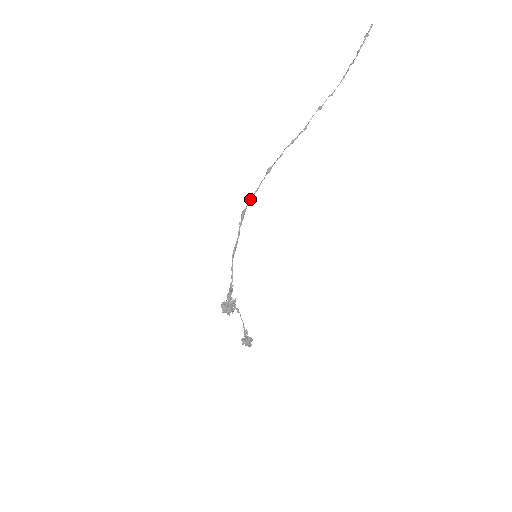
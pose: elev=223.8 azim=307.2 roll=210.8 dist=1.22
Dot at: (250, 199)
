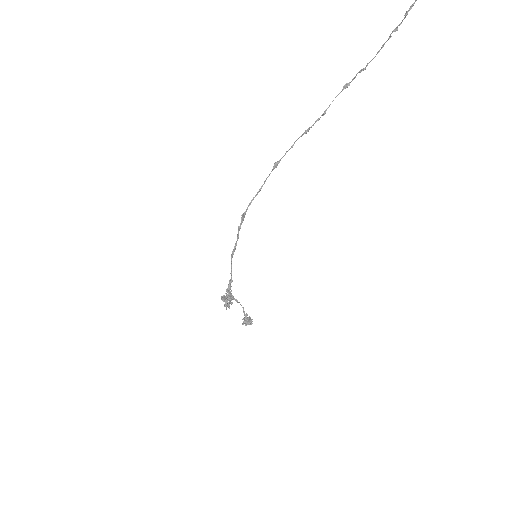
Dot at: (252, 200)
